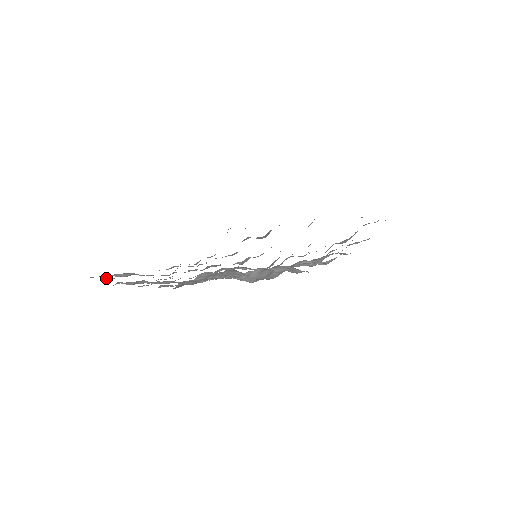
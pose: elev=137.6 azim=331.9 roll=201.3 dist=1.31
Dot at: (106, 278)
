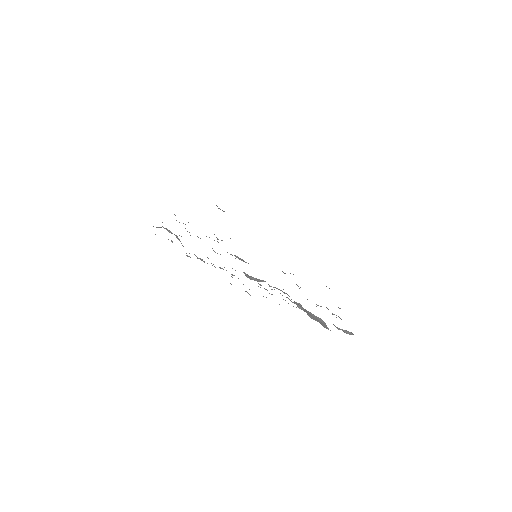
Dot at: occluded
